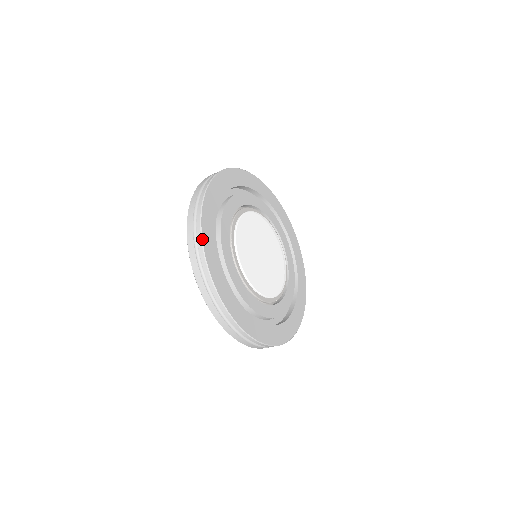
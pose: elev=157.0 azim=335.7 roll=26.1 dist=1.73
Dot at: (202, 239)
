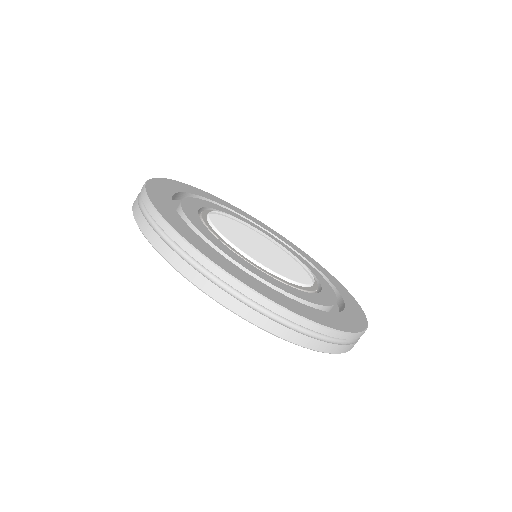
Dot at: (146, 183)
